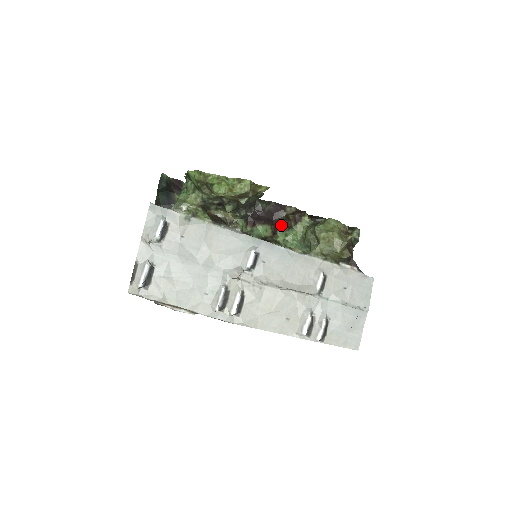
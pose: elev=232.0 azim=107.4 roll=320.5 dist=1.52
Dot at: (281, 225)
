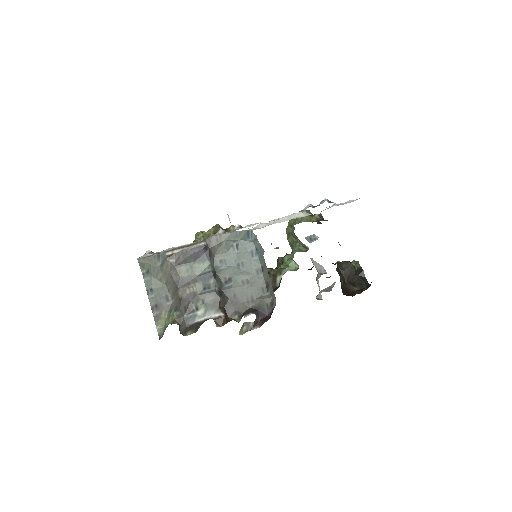
Dot at: occluded
